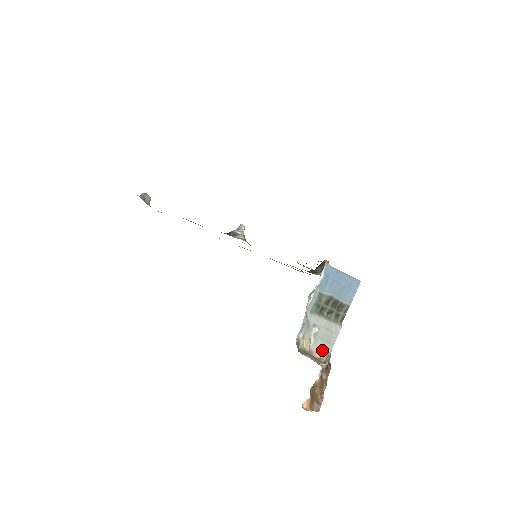
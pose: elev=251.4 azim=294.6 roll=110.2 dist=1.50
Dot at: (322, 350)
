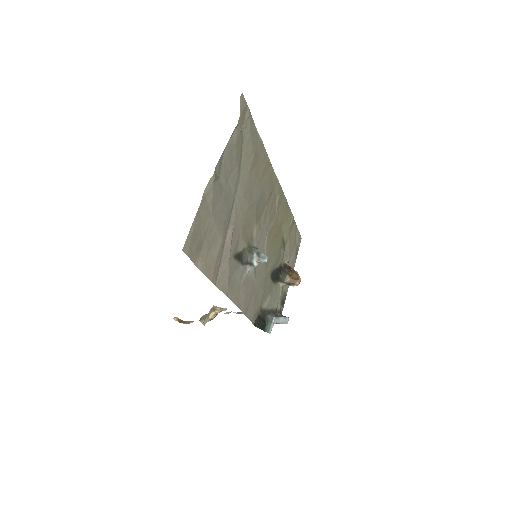
Dot at: occluded
